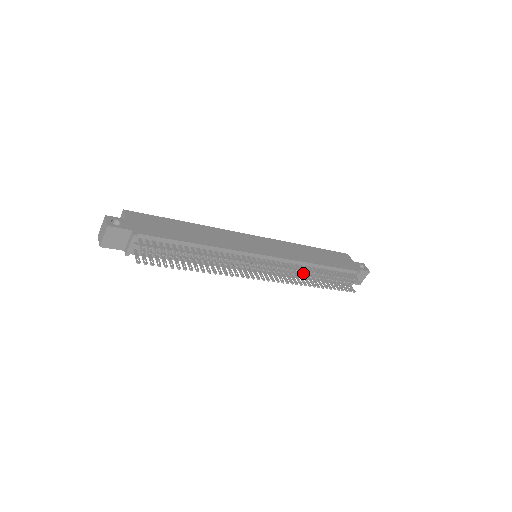
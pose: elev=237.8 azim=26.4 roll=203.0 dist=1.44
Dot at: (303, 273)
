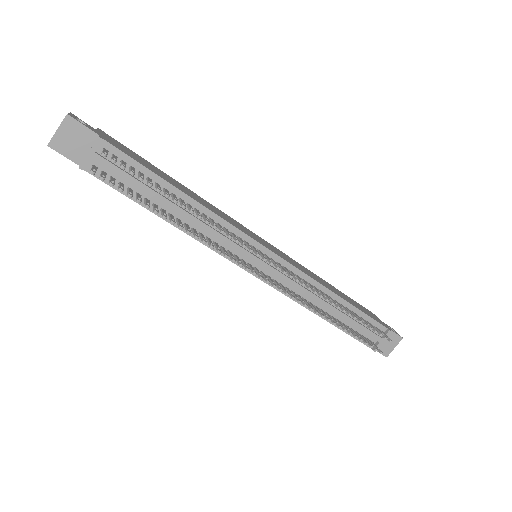
Dot at: (315, 300)
